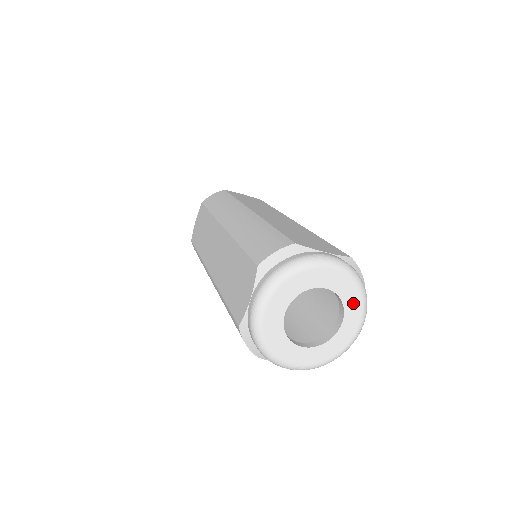
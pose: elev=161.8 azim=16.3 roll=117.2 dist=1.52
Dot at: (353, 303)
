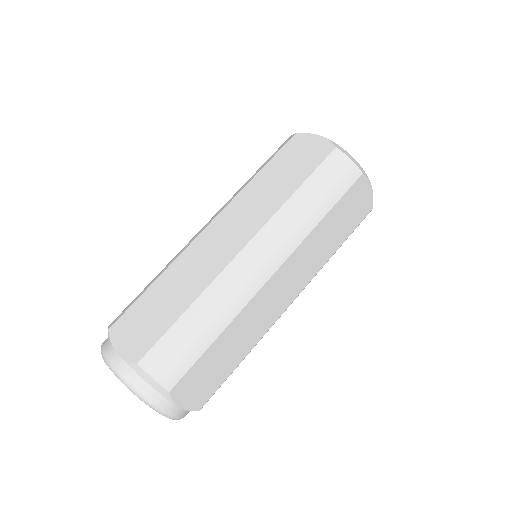
Dot at: occluded
